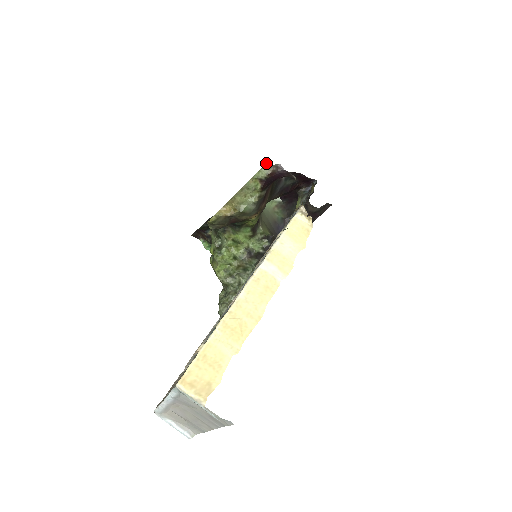
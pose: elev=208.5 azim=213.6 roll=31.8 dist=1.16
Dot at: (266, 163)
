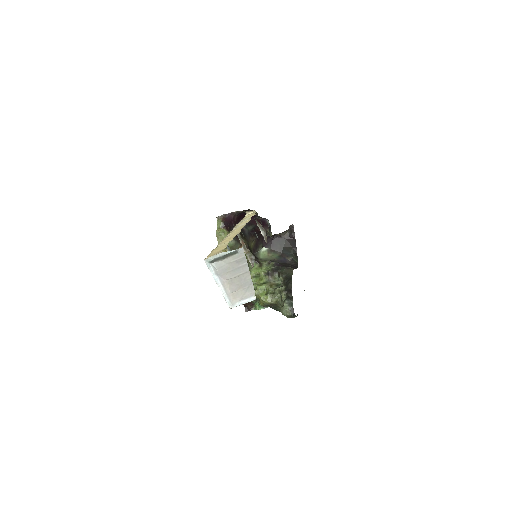
Dot at: occluded
